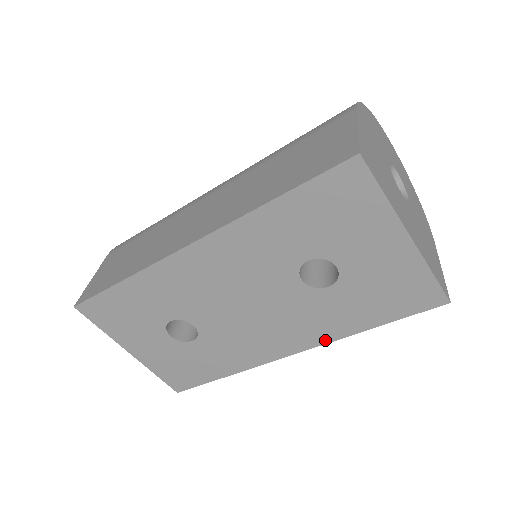
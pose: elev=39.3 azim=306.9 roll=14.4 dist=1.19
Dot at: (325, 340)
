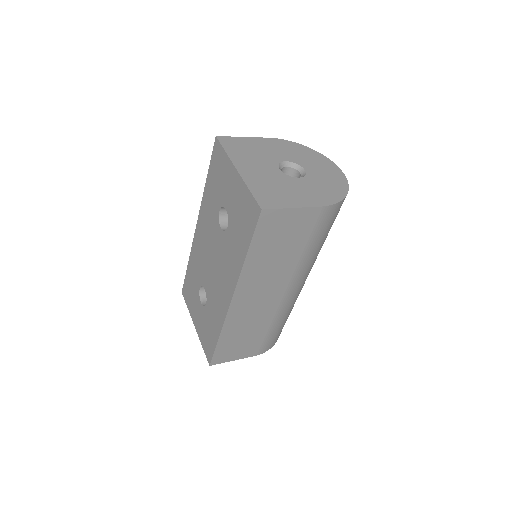
Dot at: (237, 277)
